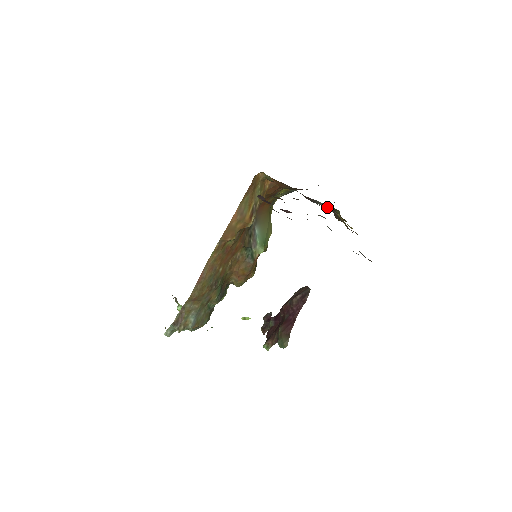
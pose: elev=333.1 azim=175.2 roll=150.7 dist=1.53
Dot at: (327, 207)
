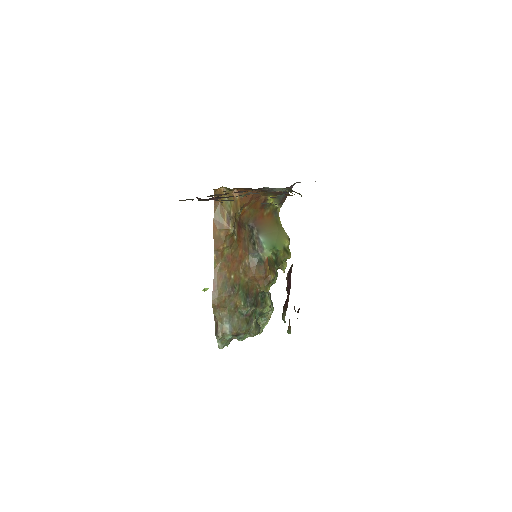
Dot at: (288, 191)
